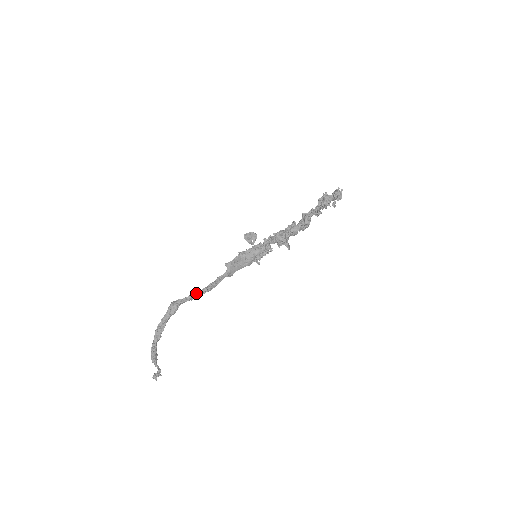
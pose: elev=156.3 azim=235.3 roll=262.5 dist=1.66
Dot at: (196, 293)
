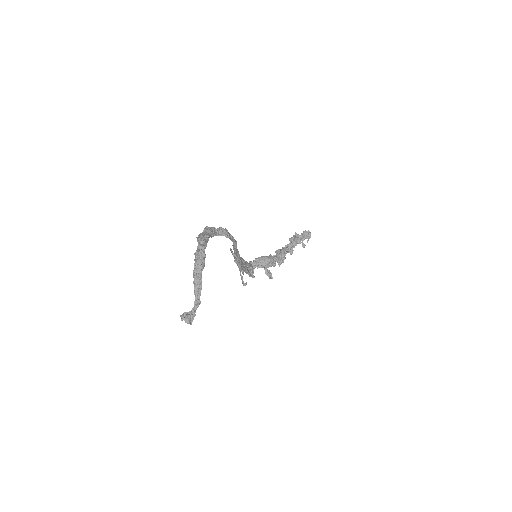
Dot at: (229, 233)
